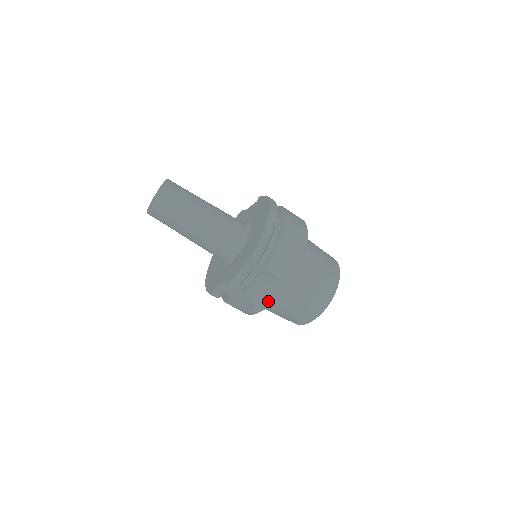
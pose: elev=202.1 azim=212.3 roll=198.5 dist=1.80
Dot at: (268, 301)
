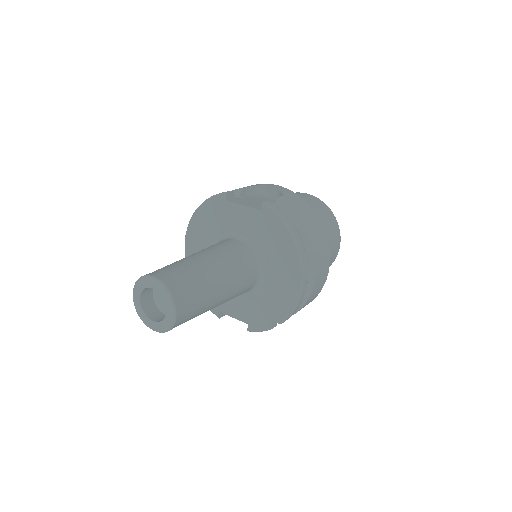
Dot at: occluded
